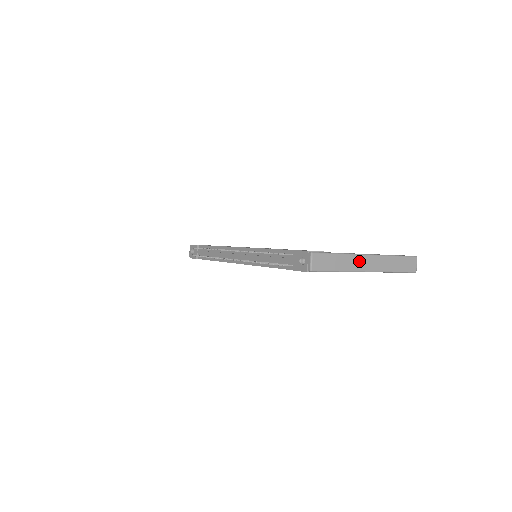
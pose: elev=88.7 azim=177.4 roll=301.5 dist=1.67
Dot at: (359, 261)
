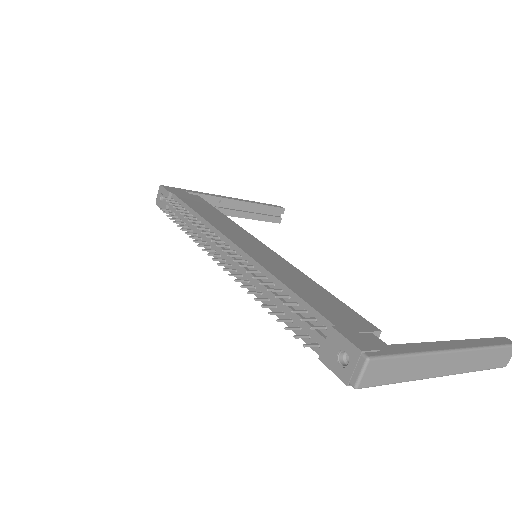
Dot at: (437, 362)
